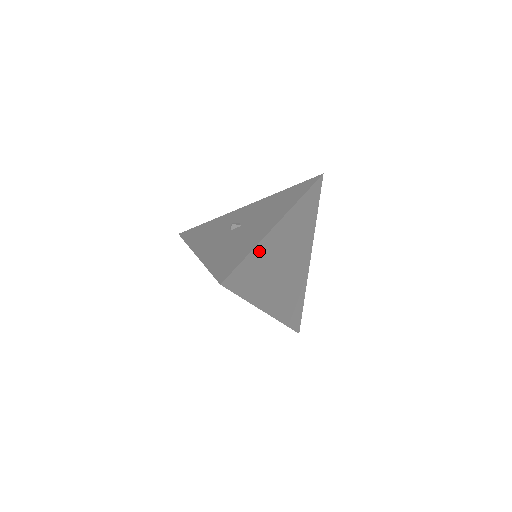
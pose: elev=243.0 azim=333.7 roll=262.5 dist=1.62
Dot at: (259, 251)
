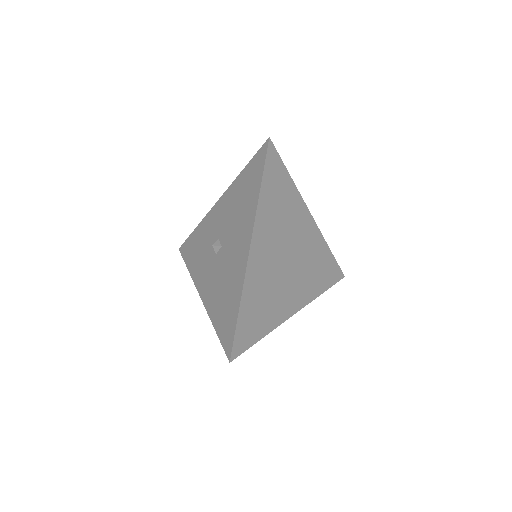
Dot at: (248, 292)
